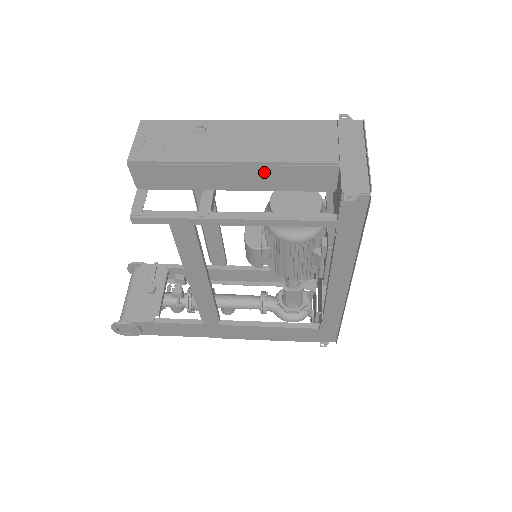
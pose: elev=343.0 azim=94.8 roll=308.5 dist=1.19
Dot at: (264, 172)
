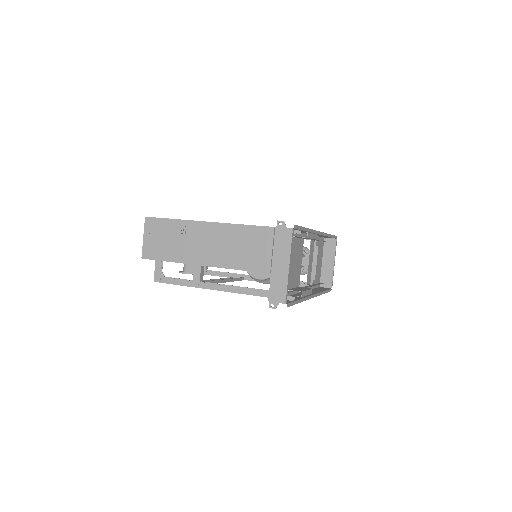
Dot at: occluded
